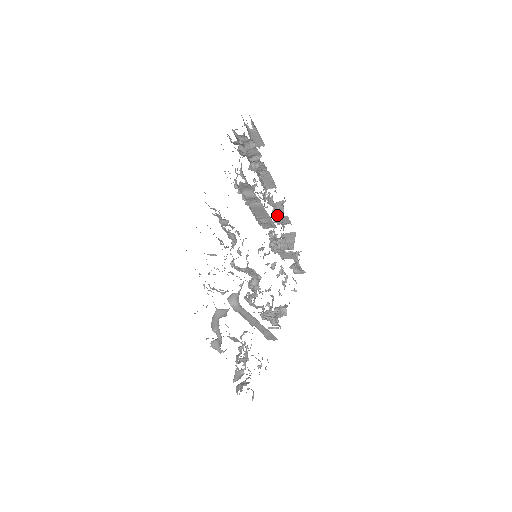
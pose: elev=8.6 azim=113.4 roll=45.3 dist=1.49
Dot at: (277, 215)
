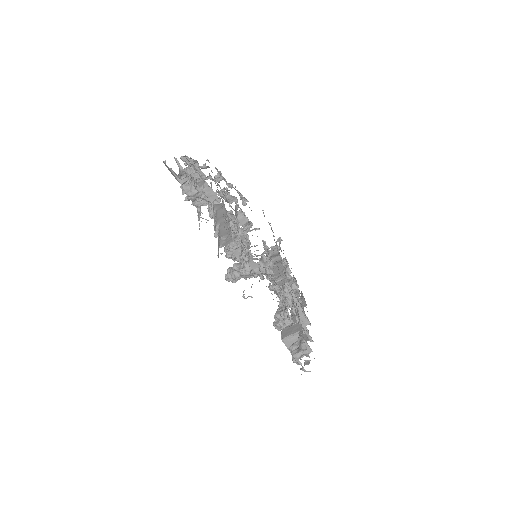
Dot at: occluded
